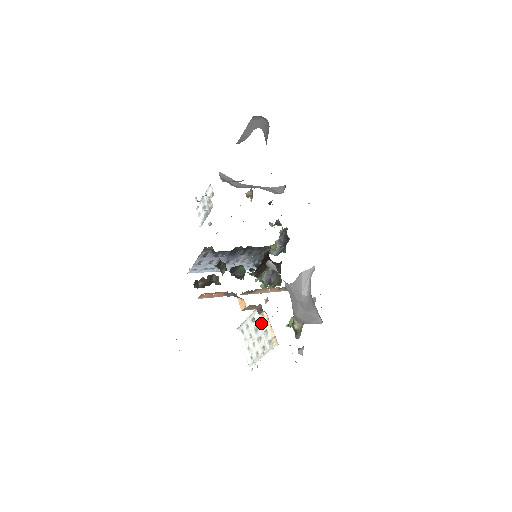
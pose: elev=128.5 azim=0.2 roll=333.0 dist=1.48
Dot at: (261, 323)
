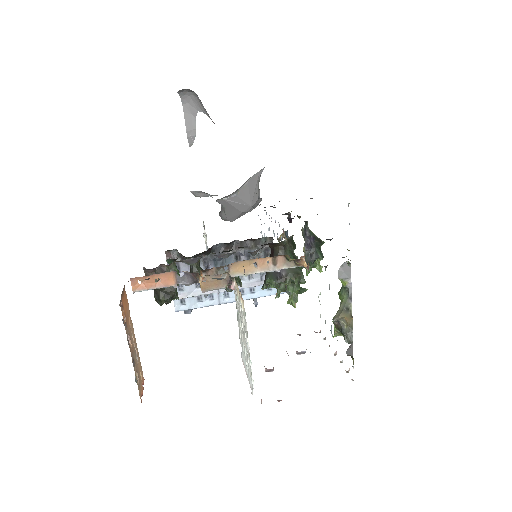
Dot at: occluded
